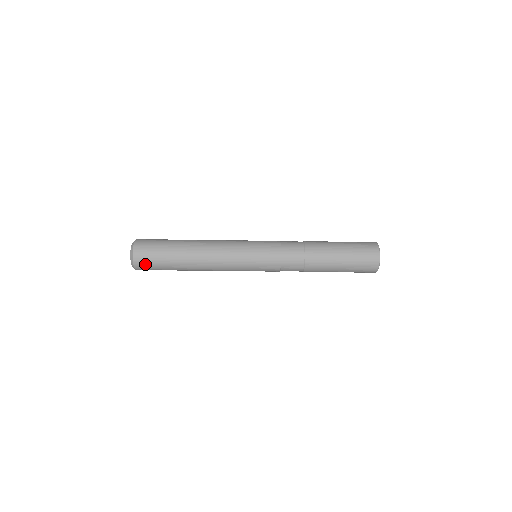
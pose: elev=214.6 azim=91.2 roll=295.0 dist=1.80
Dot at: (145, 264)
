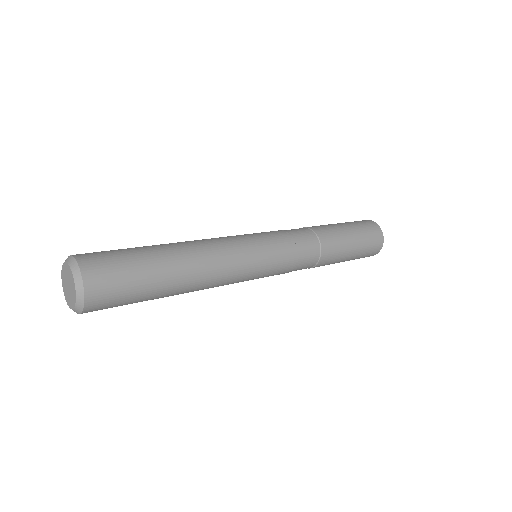
Dot at: occluded
